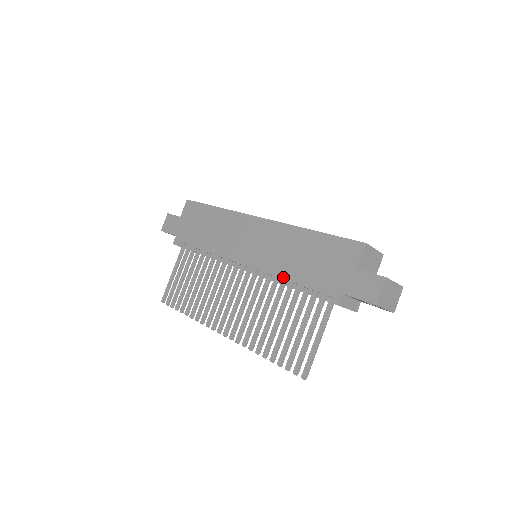
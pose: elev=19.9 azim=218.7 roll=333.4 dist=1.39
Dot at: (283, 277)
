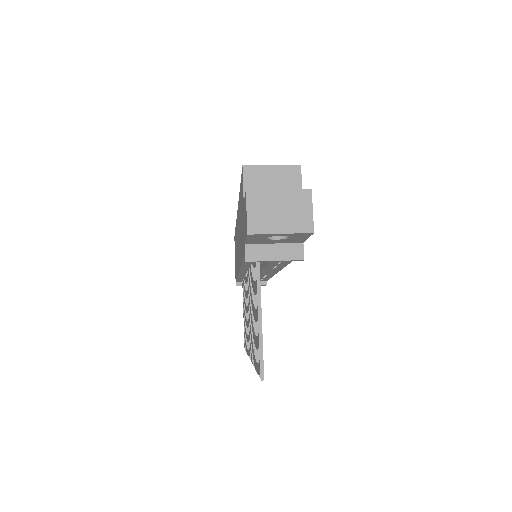
Dot at: (241, 263)
